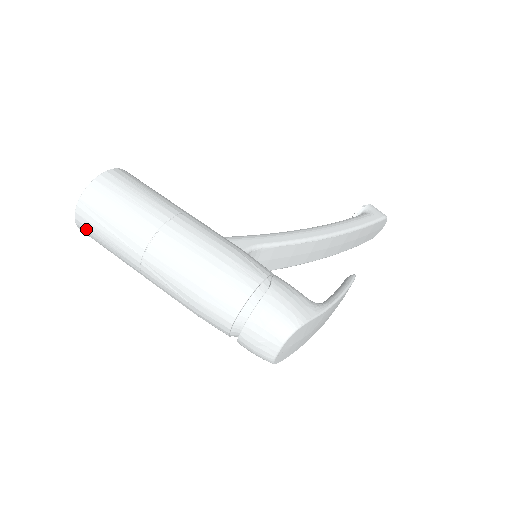
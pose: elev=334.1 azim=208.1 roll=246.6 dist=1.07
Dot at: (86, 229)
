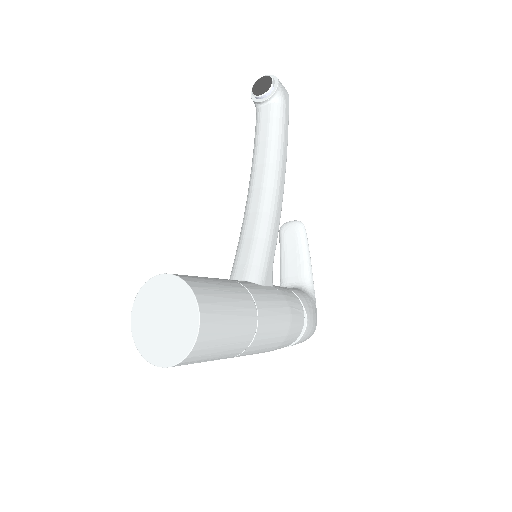
Dot at: occluded
